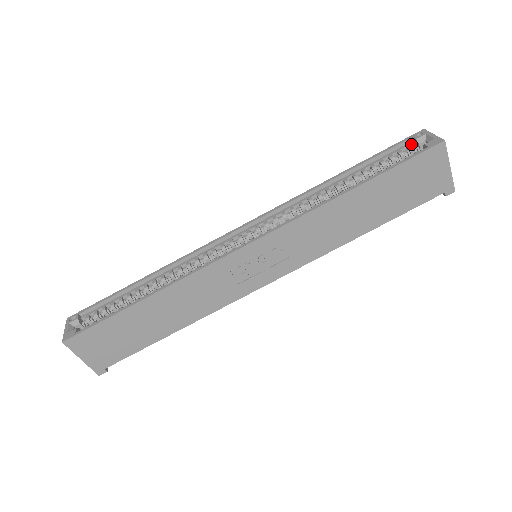
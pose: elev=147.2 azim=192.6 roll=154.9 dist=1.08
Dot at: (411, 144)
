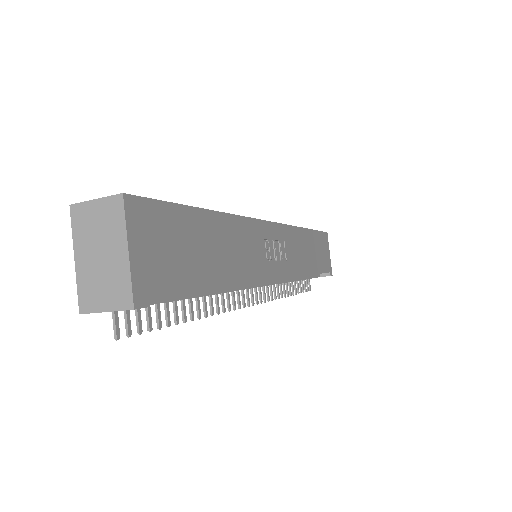
Dot at: occluded
